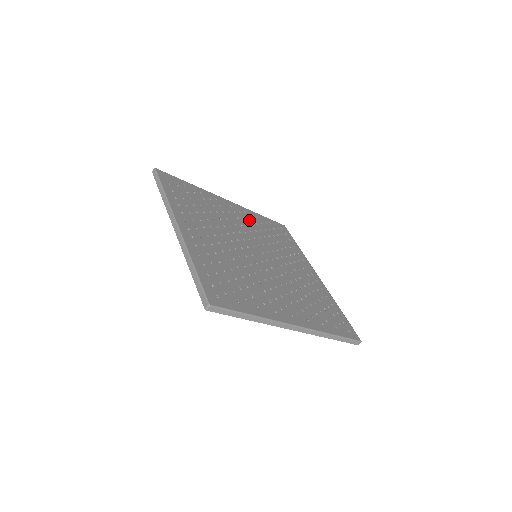
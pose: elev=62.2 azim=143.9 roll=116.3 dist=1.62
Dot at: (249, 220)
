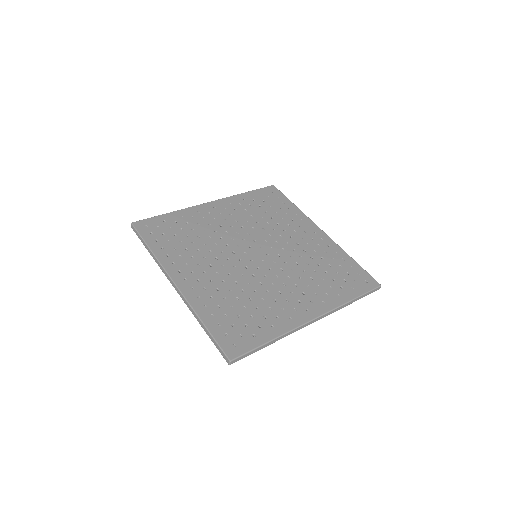
Dot at: (237, 212)
